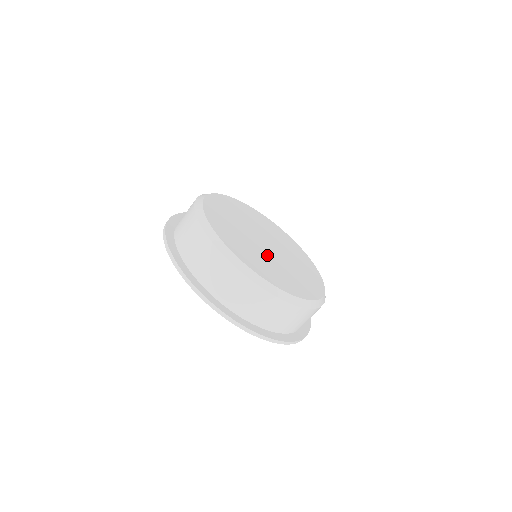
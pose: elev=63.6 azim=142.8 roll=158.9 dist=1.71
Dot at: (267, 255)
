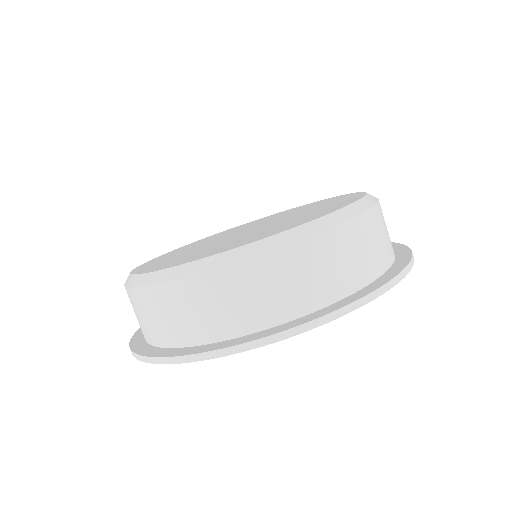
Dot at: (226, 241)
